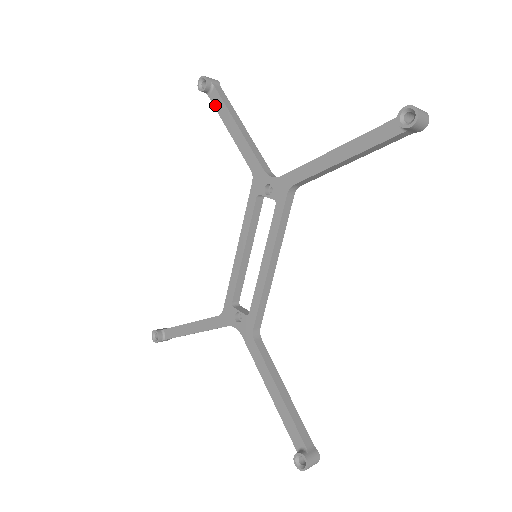
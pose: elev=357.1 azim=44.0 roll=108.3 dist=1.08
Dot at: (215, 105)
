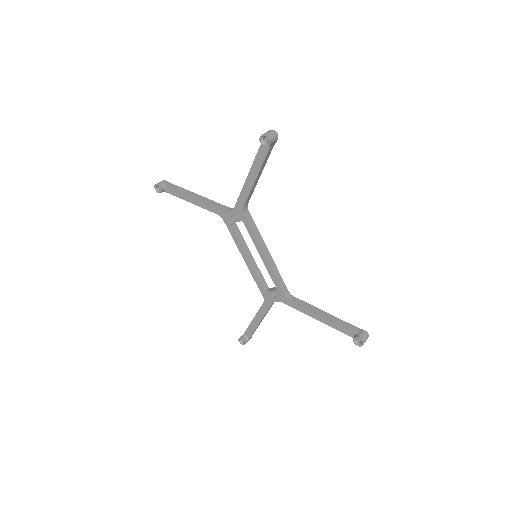
Dot at: (173, 194)
